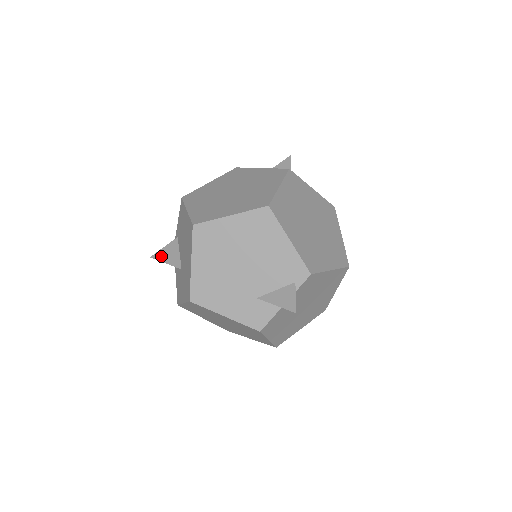
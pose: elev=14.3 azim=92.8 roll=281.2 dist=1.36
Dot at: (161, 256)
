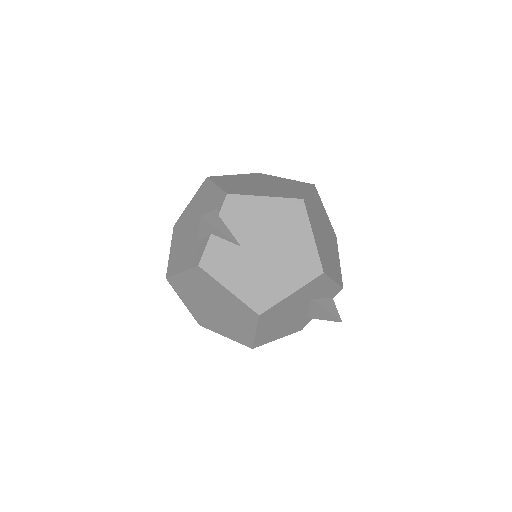
Dot at: occluded
